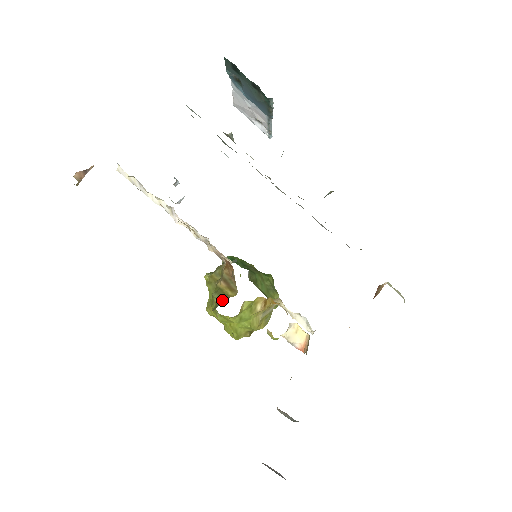
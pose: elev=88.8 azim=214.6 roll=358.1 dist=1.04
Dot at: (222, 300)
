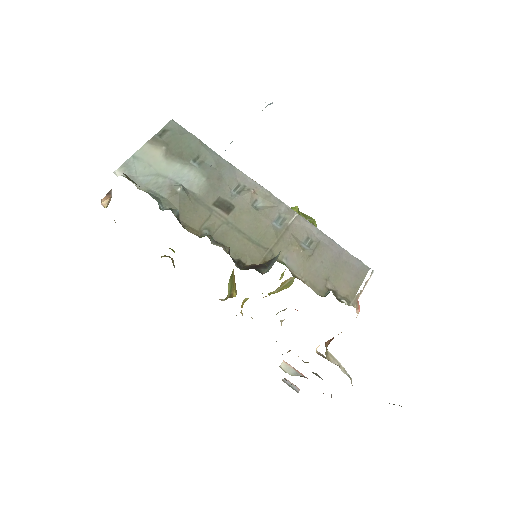
Dot at: (228, 295)
